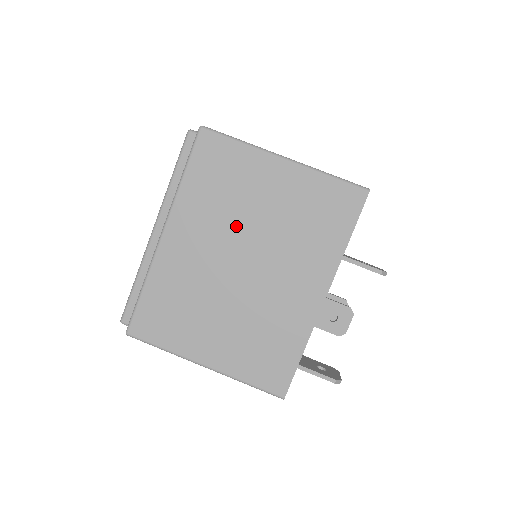
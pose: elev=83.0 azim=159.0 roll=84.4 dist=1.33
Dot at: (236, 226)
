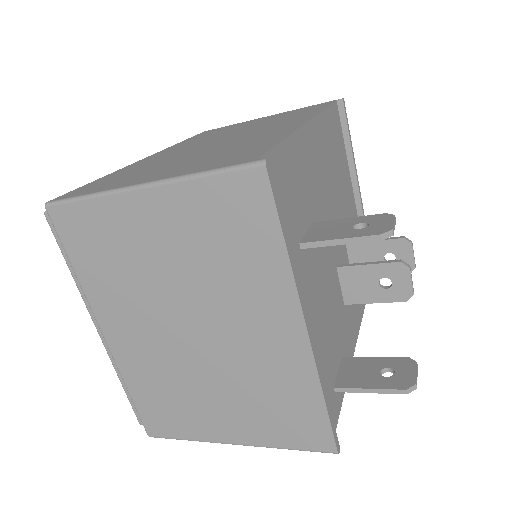
Dot at: (155, 294)
